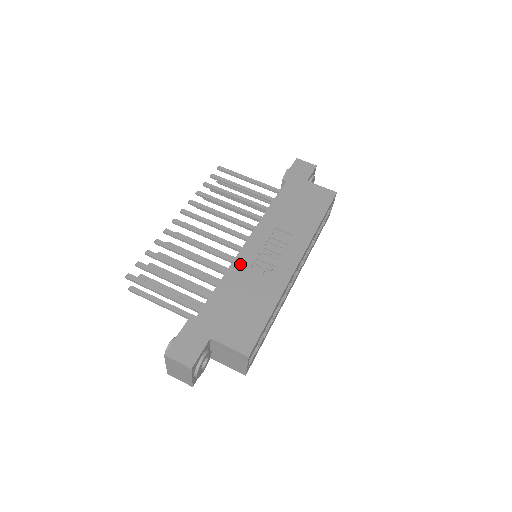
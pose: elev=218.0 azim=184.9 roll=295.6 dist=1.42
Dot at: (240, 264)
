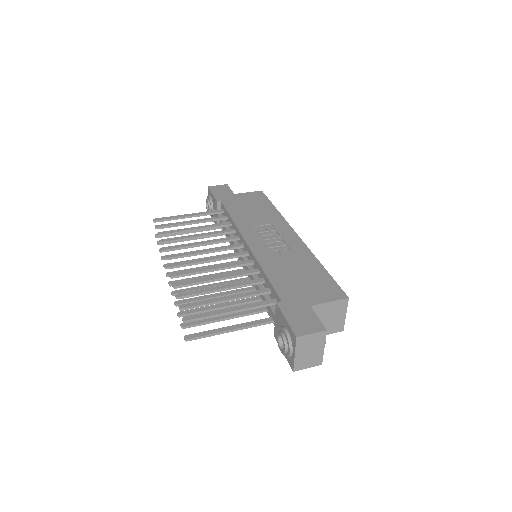
Dot at: (262, 257)
